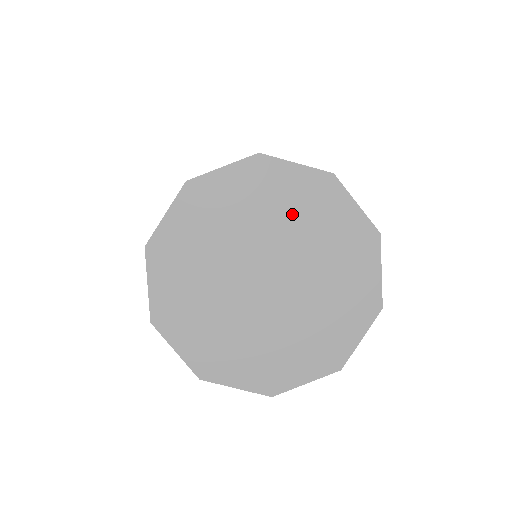
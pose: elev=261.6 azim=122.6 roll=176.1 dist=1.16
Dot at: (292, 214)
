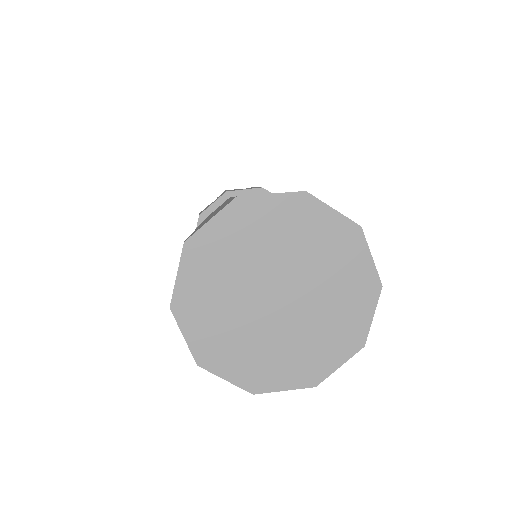
Dot at: (282, 237)
